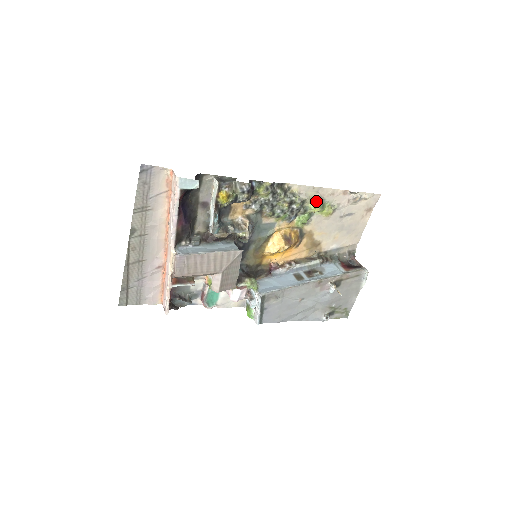
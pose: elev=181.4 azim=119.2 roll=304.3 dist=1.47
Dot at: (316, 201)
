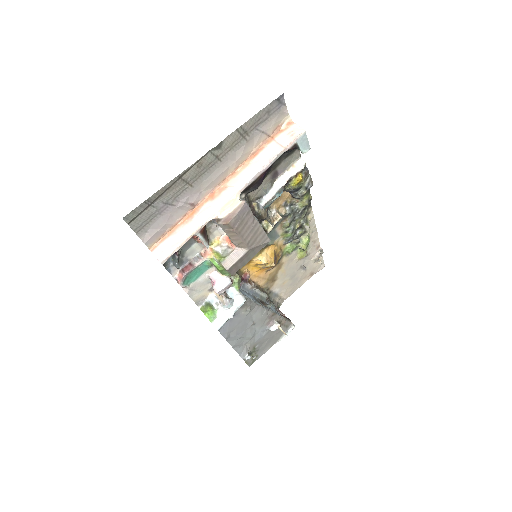
Dot at: (309, 239)
